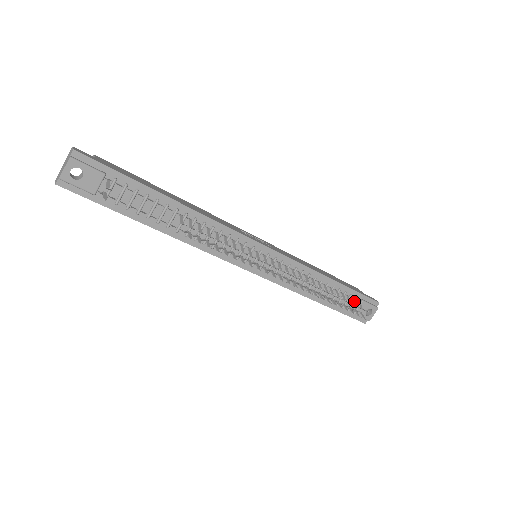
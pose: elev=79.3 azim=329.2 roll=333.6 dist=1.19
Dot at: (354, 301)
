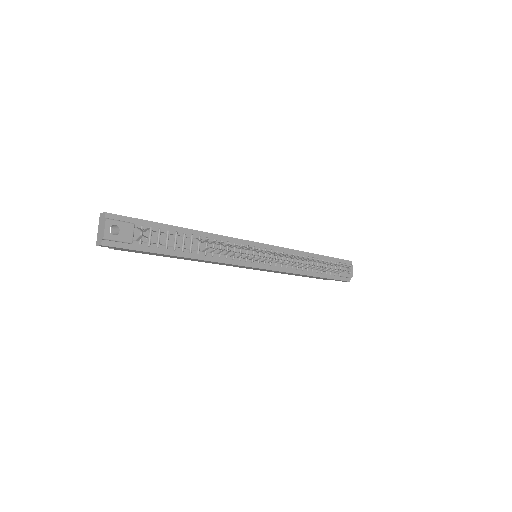
Dot at: occluded
